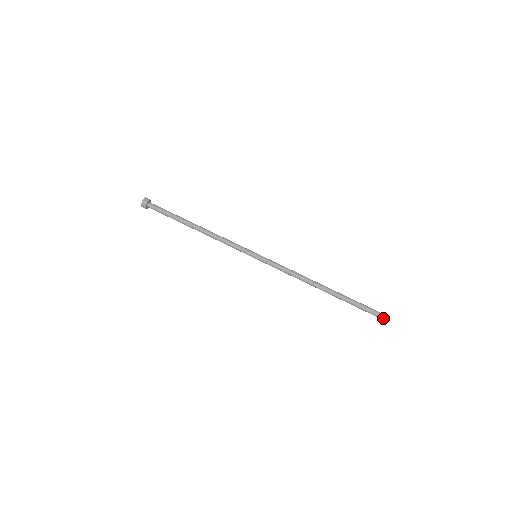
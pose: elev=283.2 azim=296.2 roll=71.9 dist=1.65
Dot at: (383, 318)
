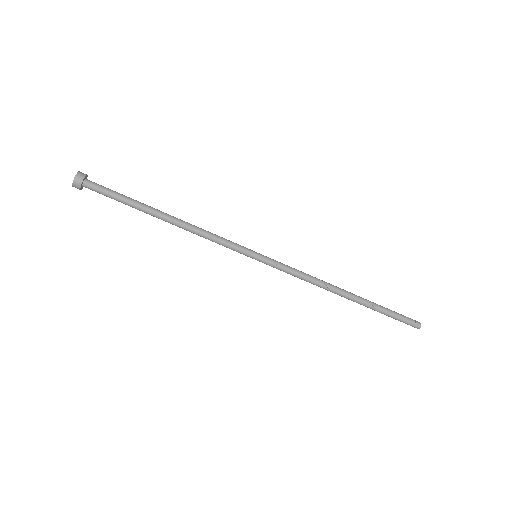
Dot at: occluded
